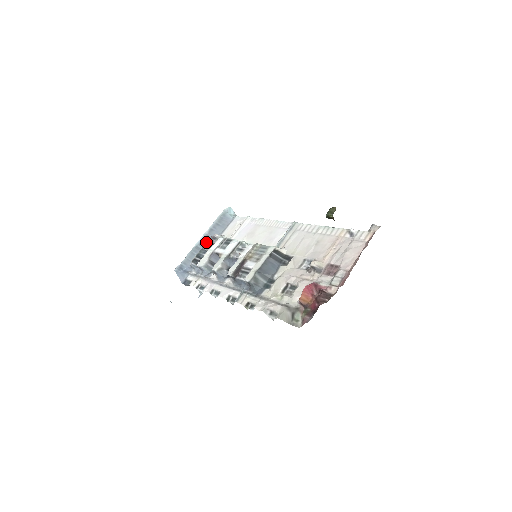
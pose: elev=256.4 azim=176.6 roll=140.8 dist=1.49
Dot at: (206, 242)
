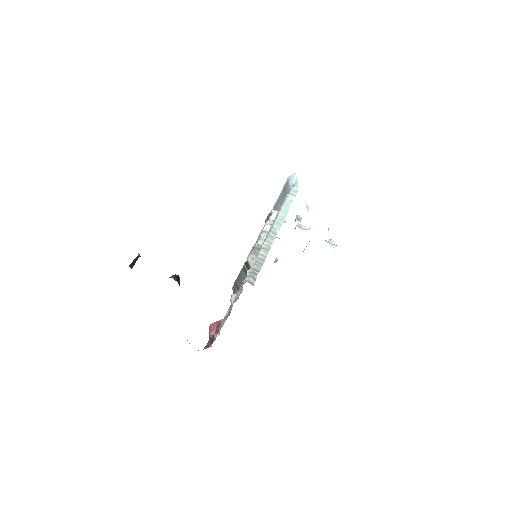
Dot at: (266, 219)
